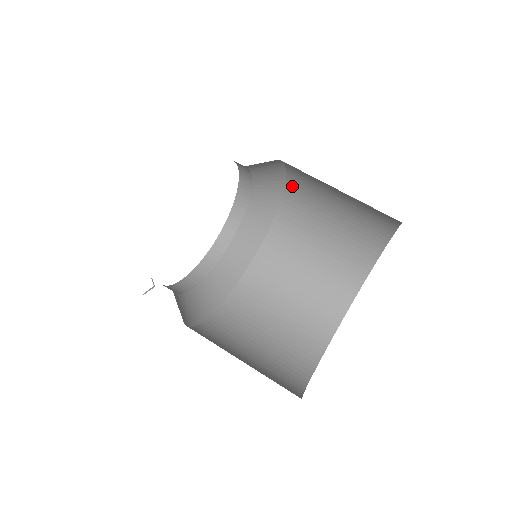
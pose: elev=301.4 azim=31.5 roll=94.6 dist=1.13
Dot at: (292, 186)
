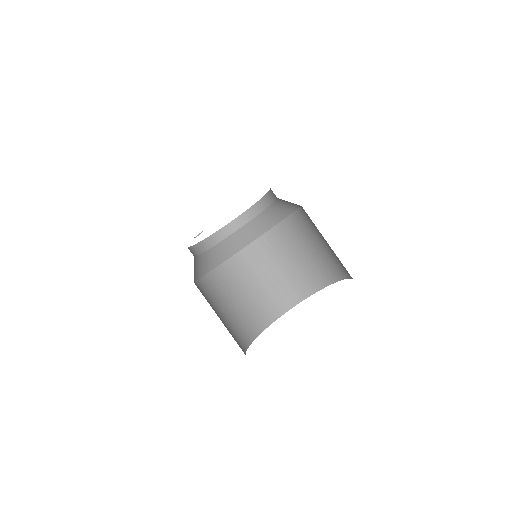
Dot at: (280, 229)
